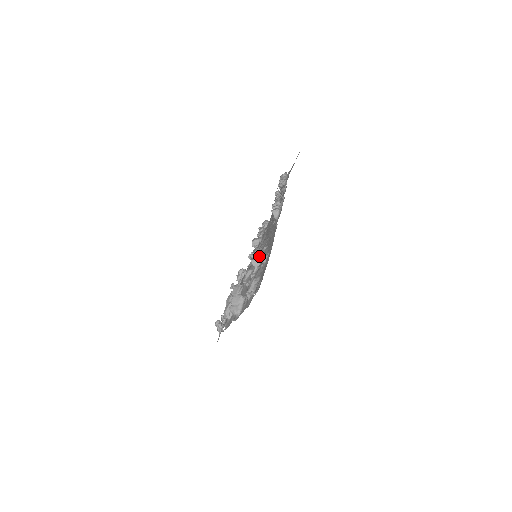
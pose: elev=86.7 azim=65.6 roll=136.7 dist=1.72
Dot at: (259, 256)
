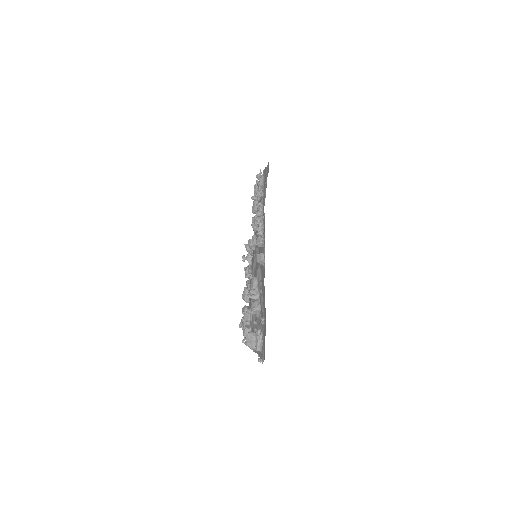
Dot at: (257, 296)
